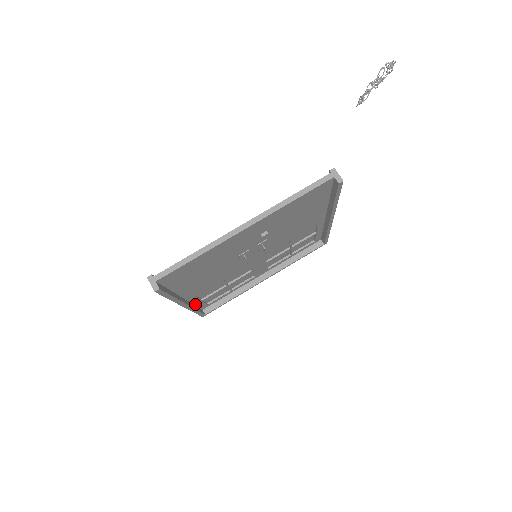
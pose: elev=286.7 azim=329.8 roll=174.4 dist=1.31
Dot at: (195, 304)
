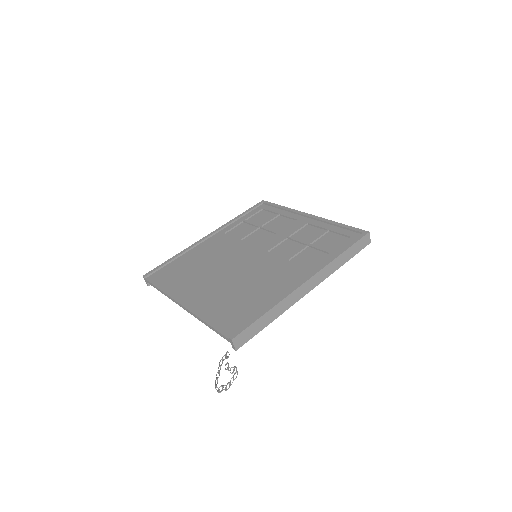
Dot at: occluded
